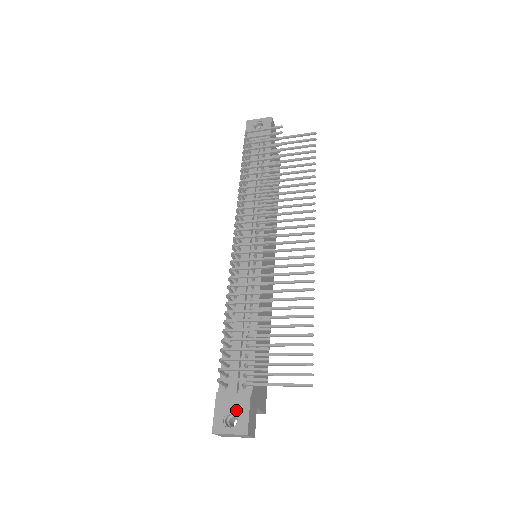
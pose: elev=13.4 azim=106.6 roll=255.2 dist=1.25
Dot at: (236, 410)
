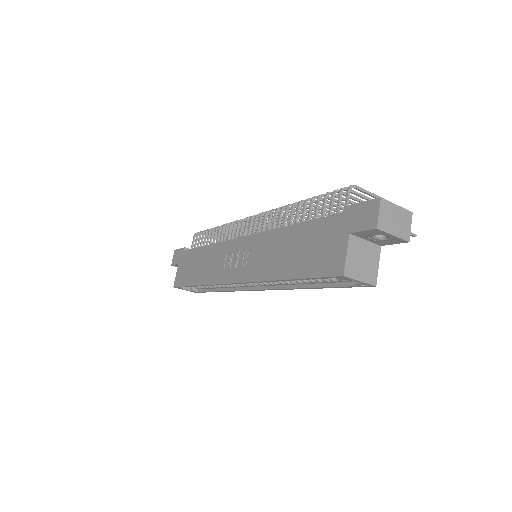
Dot at: occluded
